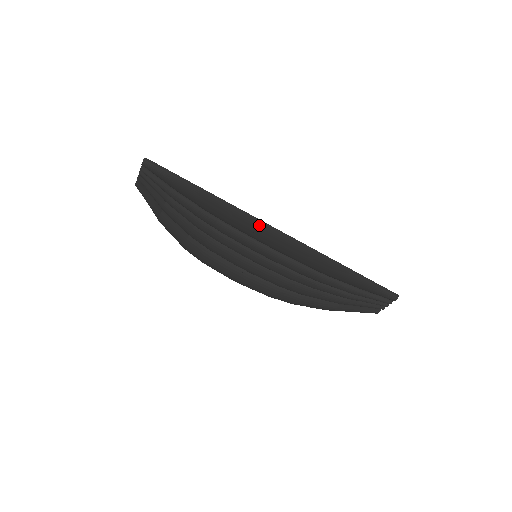
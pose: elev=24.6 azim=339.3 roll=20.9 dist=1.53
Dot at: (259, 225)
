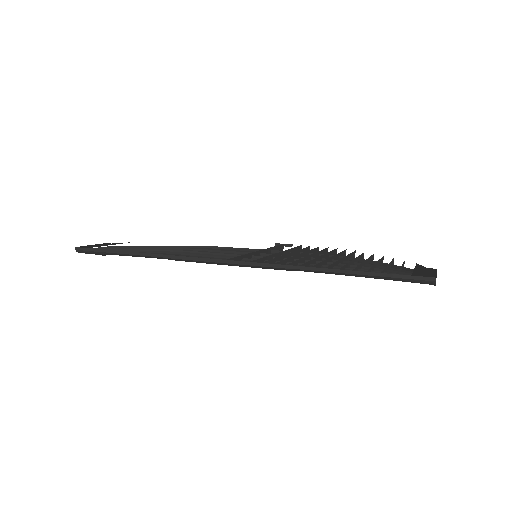
Dot at: (205, 262)
